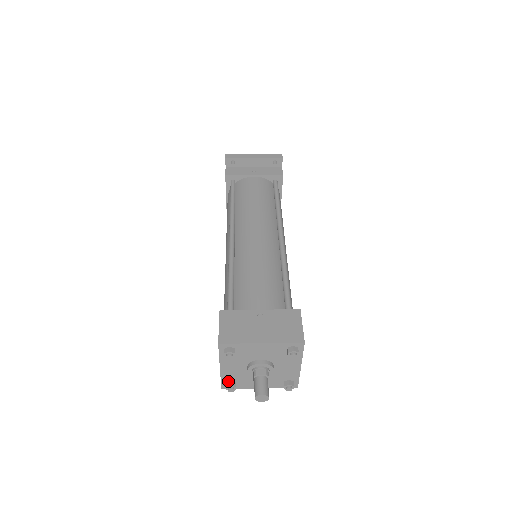
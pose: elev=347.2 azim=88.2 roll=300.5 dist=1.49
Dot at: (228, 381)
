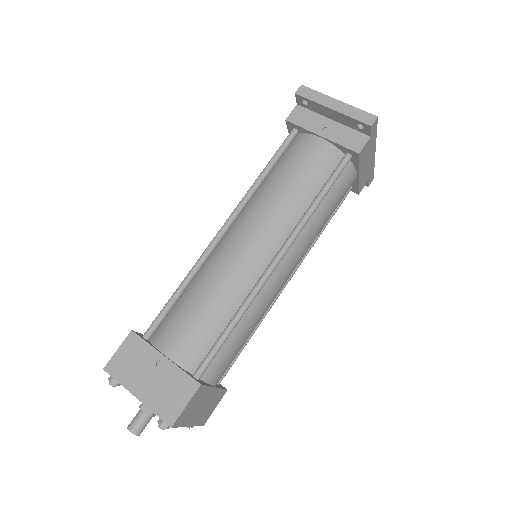
Dot at: occluded
